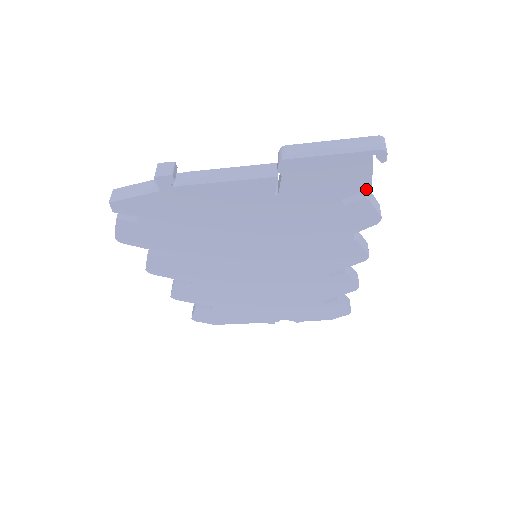
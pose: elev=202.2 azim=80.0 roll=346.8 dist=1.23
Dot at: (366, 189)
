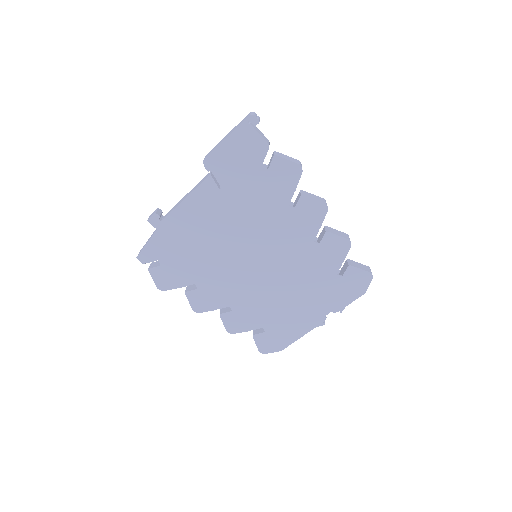
Dot at: (268, 149)
